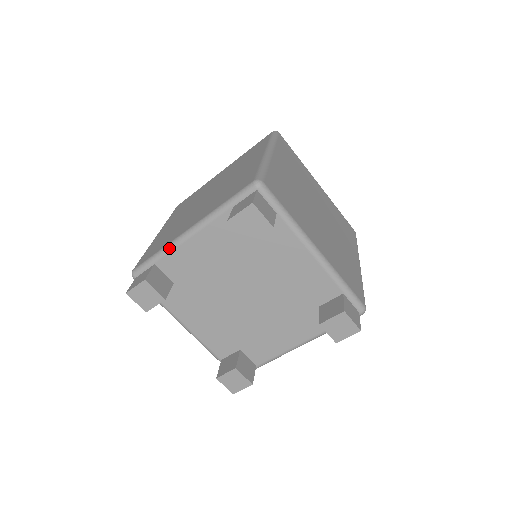
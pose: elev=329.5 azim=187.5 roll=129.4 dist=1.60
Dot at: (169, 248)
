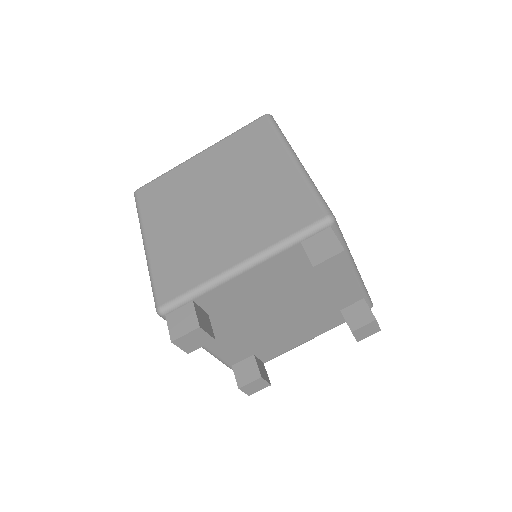
Dot at: (215, 284)
